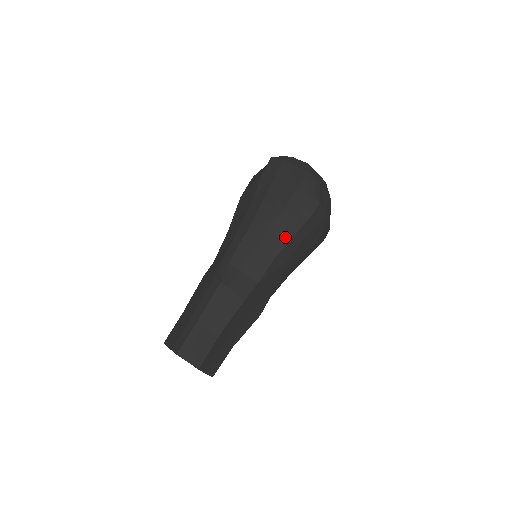
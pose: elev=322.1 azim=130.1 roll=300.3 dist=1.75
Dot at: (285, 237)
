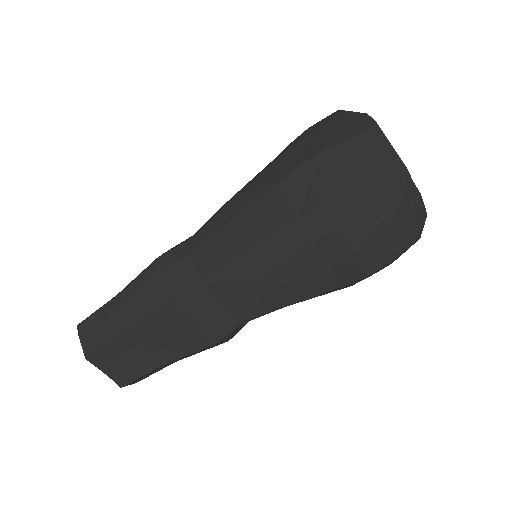
Dot at: (264, 228)
